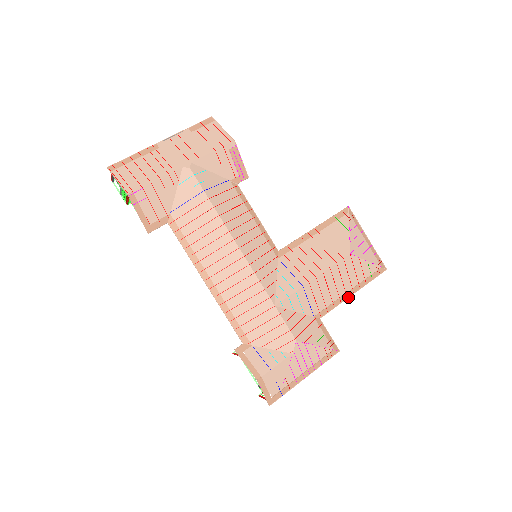
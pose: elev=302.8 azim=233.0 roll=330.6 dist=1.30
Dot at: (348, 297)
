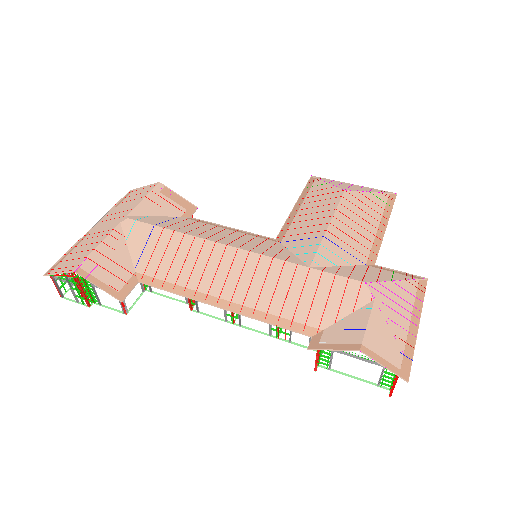
Dot at: (384, 232)
